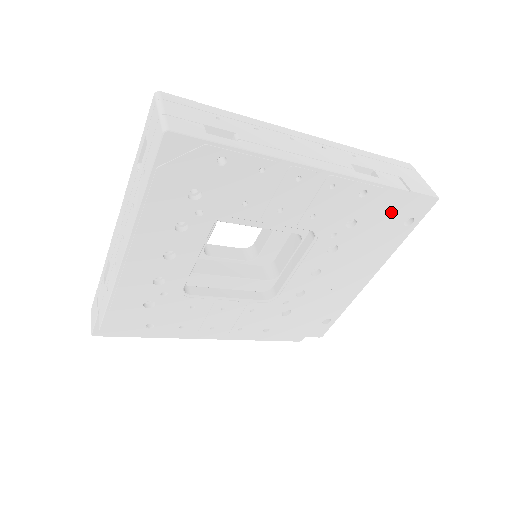
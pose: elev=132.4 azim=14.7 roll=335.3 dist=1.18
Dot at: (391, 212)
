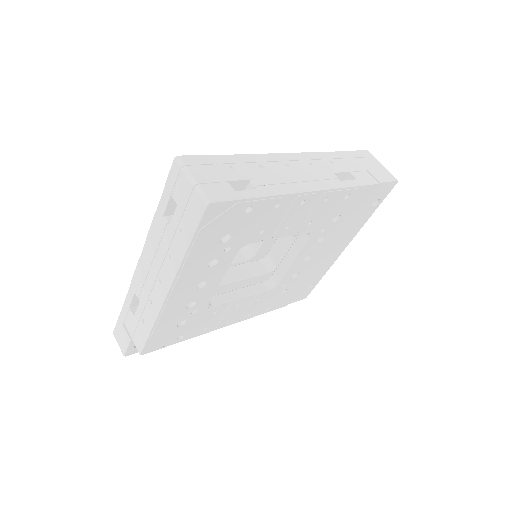
Dot at: (365, 201)
